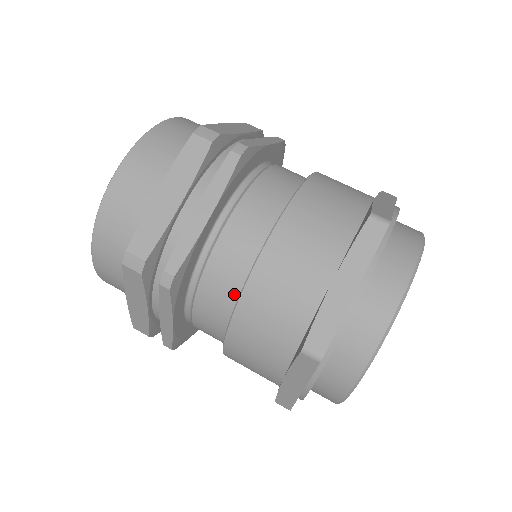
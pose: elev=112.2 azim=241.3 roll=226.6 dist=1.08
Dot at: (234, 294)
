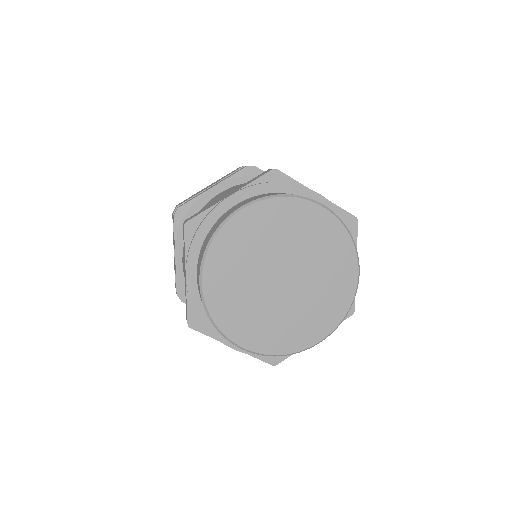
Dot at: occluded
